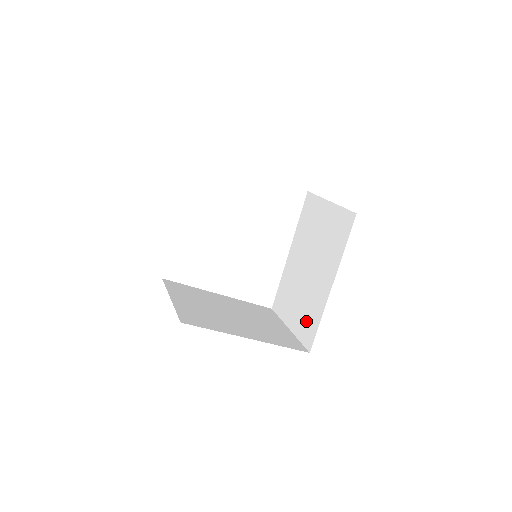
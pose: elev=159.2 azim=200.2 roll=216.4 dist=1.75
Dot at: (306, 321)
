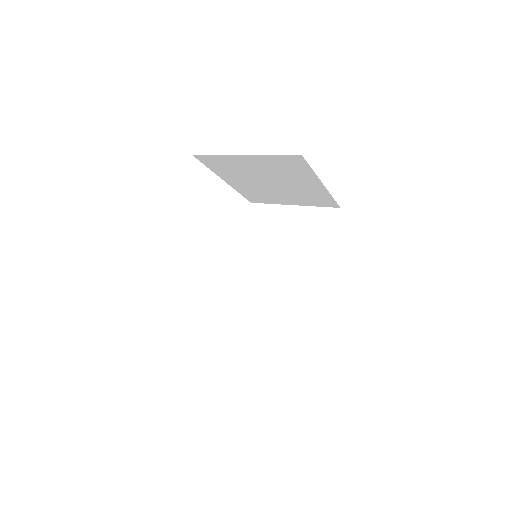
Dot at: (297, 326)
